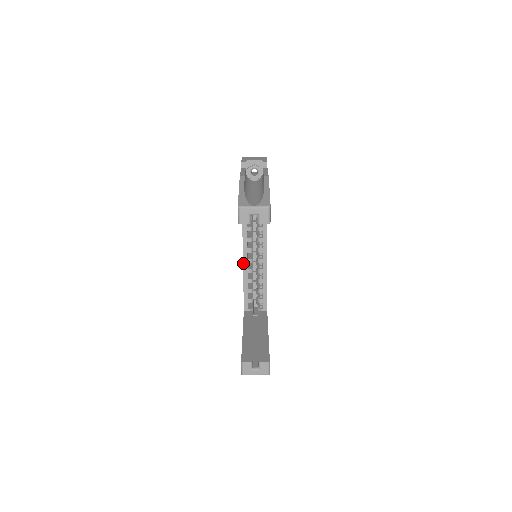
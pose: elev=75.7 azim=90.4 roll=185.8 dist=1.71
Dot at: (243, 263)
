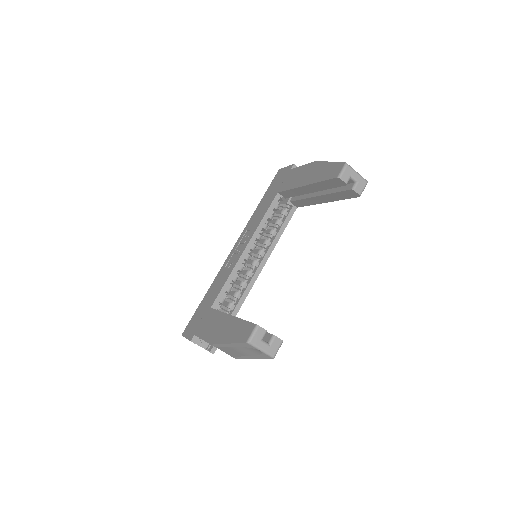
Dot at: (241, 255)
